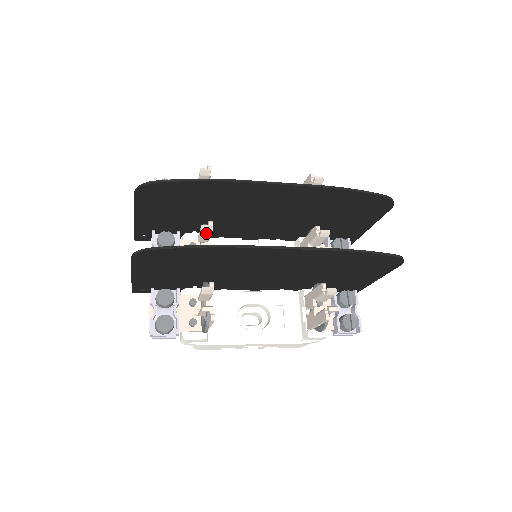
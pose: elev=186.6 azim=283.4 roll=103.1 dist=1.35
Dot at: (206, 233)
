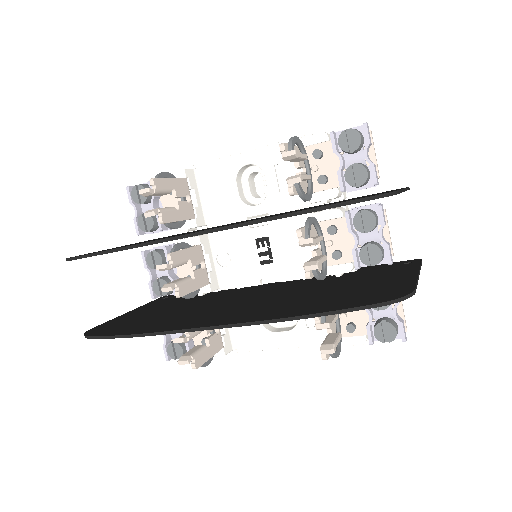
Dot at: (168, 269)
